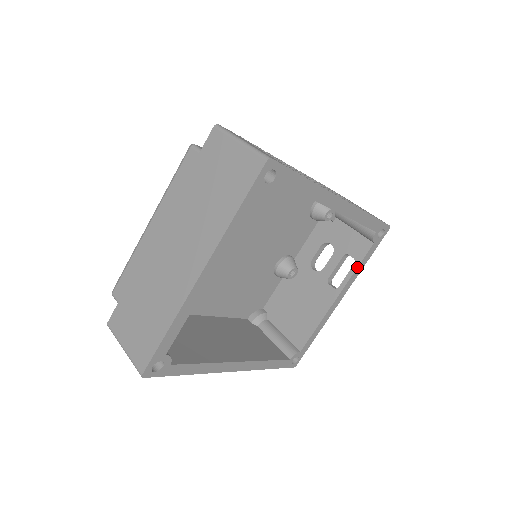
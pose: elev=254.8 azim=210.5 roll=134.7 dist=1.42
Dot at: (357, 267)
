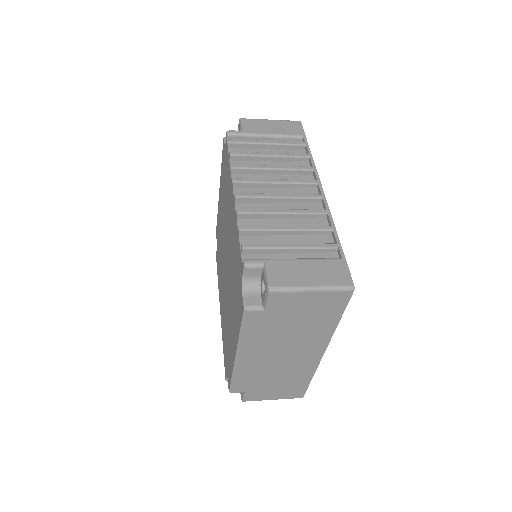
Dot at: occluded
